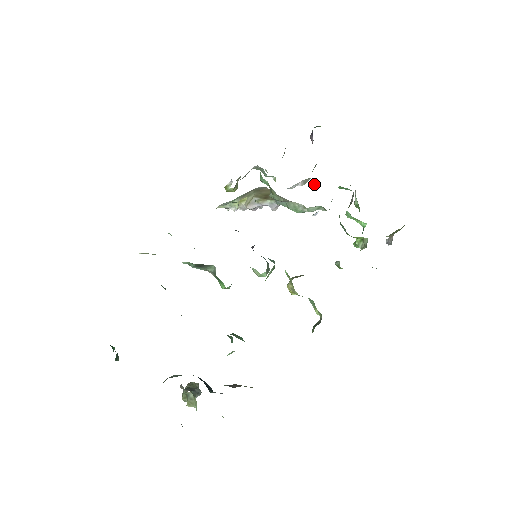
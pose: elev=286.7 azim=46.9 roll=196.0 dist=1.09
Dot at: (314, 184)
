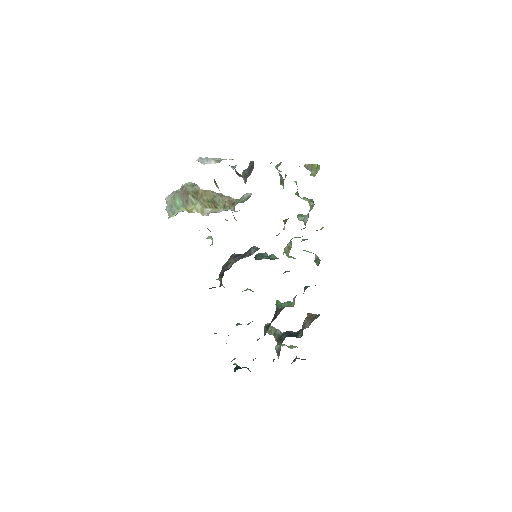
Dot at: occluded
